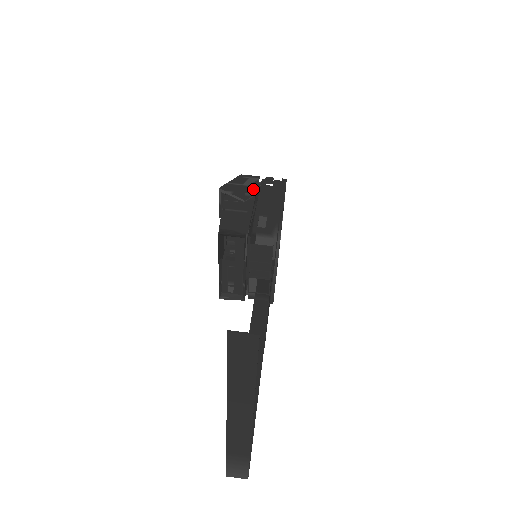
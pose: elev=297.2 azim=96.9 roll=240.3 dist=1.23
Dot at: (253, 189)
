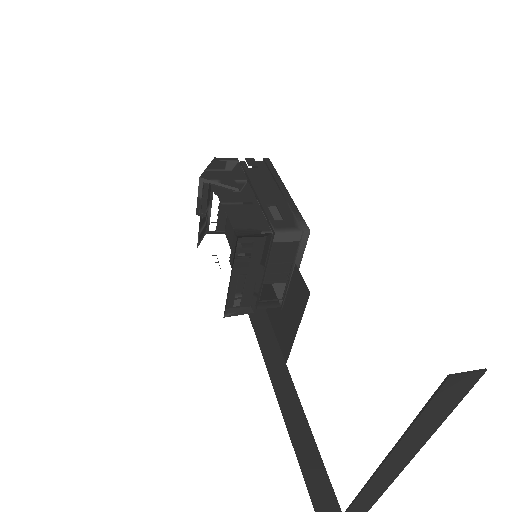
Dot at: (240, 174)
